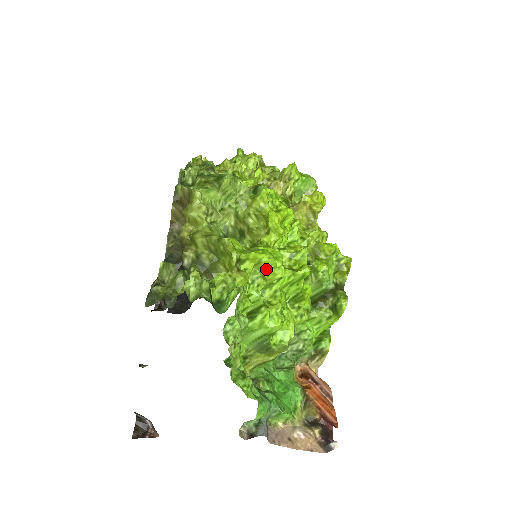
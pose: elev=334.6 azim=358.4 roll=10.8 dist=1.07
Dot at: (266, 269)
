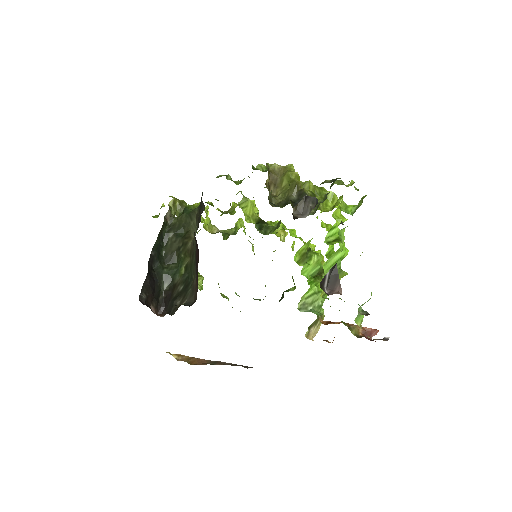
Dot at: (338, 215)
